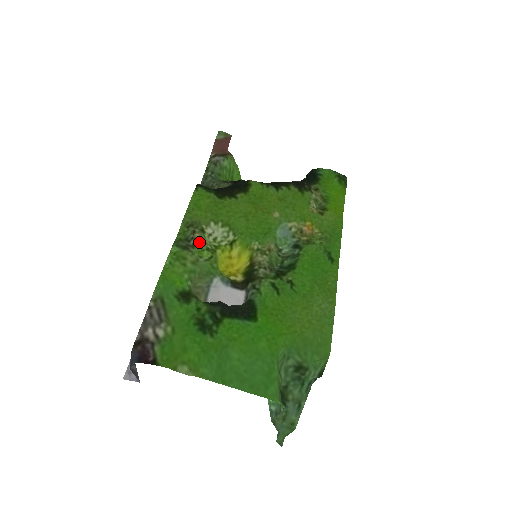
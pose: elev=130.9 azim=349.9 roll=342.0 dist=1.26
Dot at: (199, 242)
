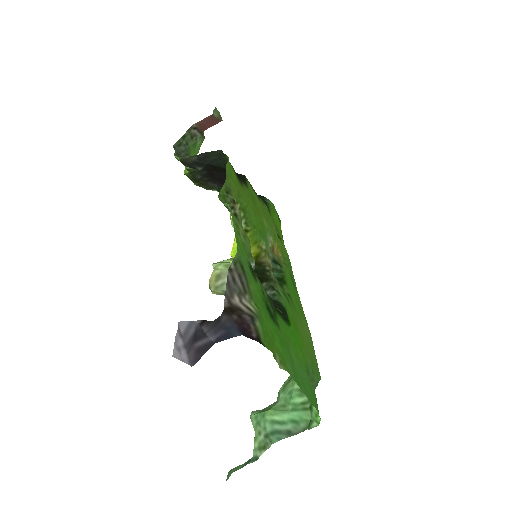
Dot at: (240, 215)
